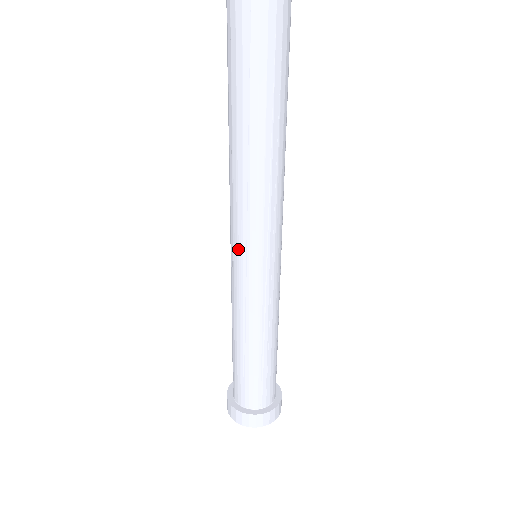
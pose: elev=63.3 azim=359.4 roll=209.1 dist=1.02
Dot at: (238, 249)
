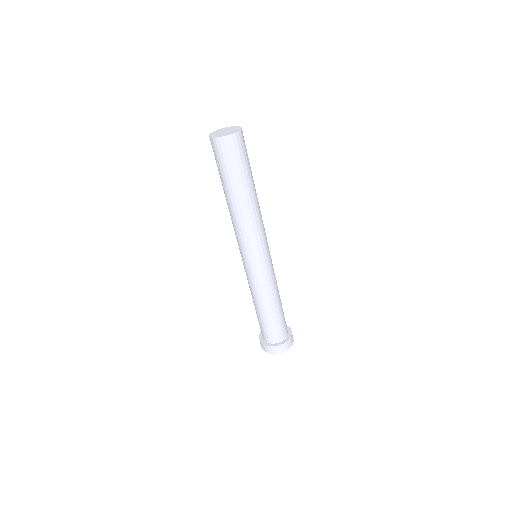
Dot at: (246, 255)
